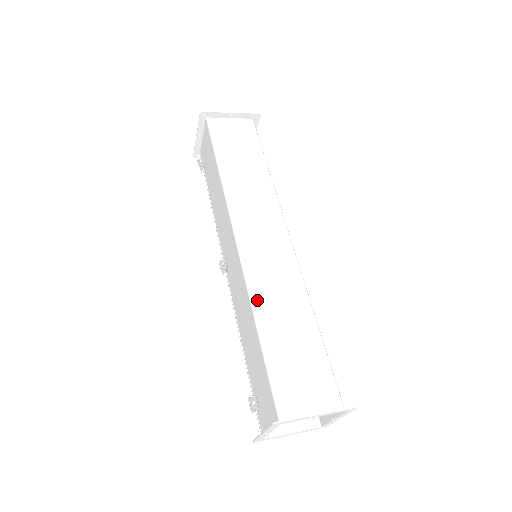
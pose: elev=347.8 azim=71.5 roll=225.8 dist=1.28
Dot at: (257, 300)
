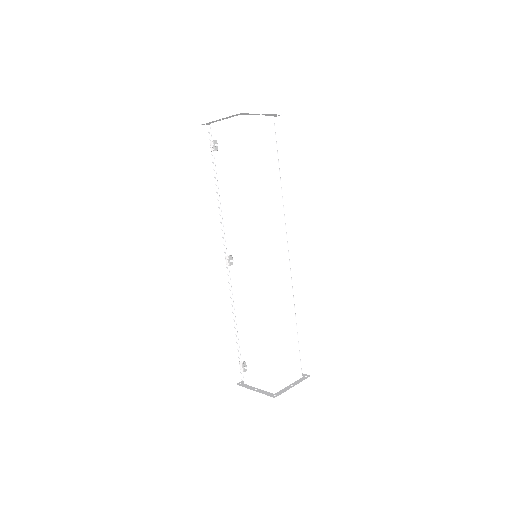
Dot at: (268, 312)
